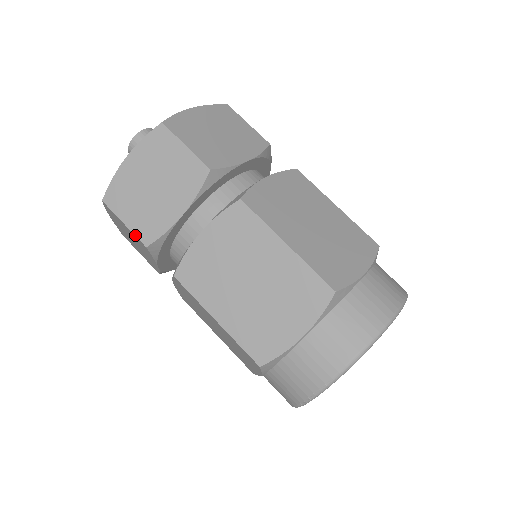
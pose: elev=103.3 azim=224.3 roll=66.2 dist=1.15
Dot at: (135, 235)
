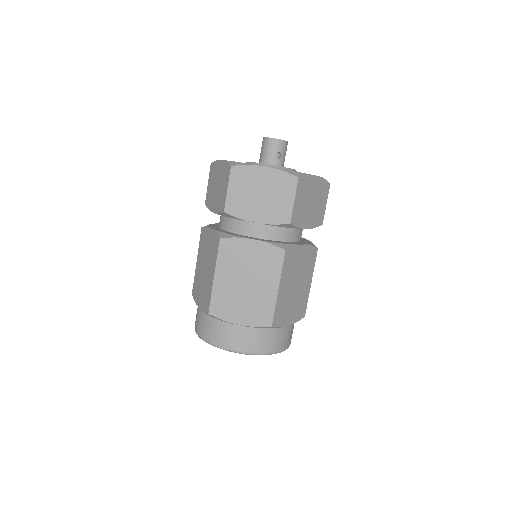
Dot at: (206, 194)
